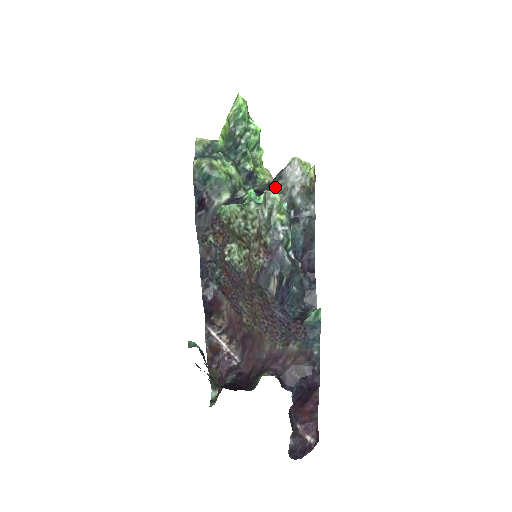
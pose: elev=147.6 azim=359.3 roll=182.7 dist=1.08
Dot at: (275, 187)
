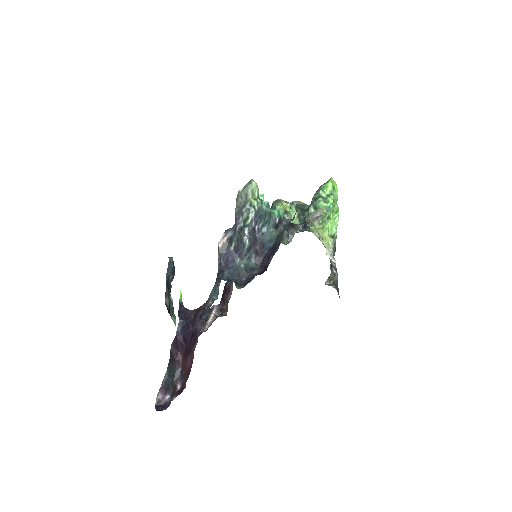
Dot at: (302, 224)
